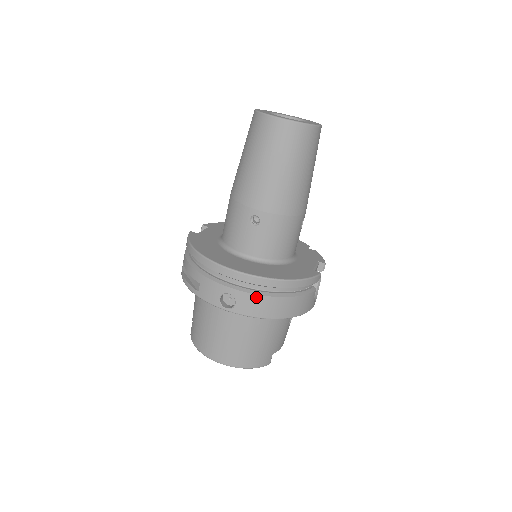
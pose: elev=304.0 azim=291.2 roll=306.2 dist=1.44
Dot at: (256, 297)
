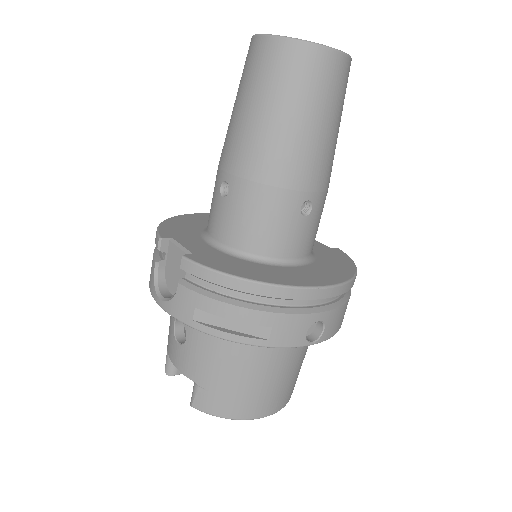
Dot at: (342, 308)
